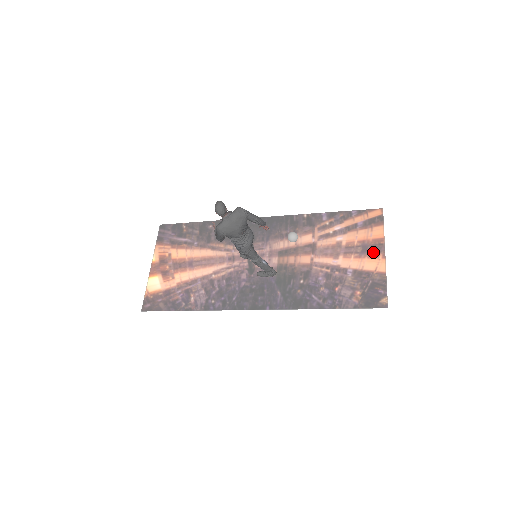
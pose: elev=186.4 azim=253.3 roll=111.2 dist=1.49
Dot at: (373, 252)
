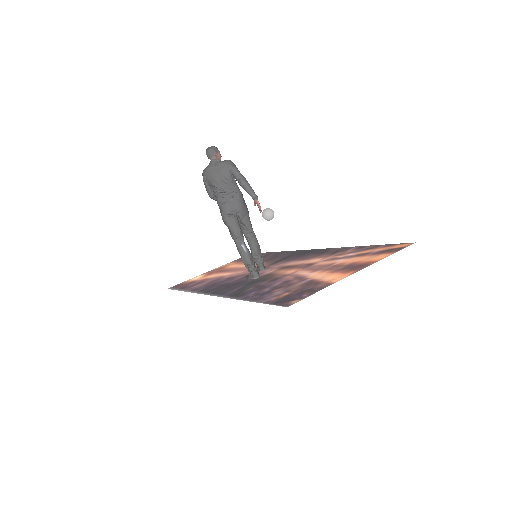
Dot at: (350, 269)
